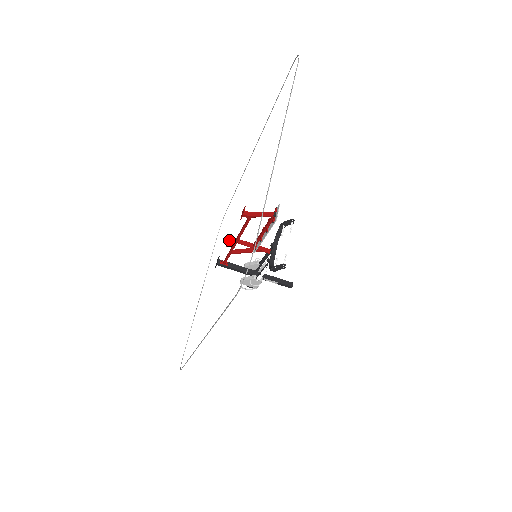
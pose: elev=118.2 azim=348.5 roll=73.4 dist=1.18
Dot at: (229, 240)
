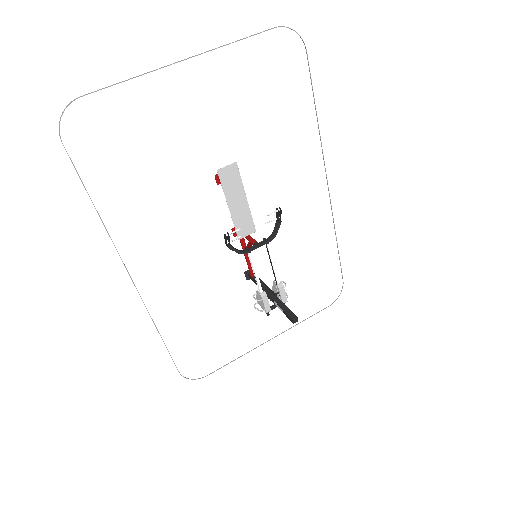
Dot at: occluded
